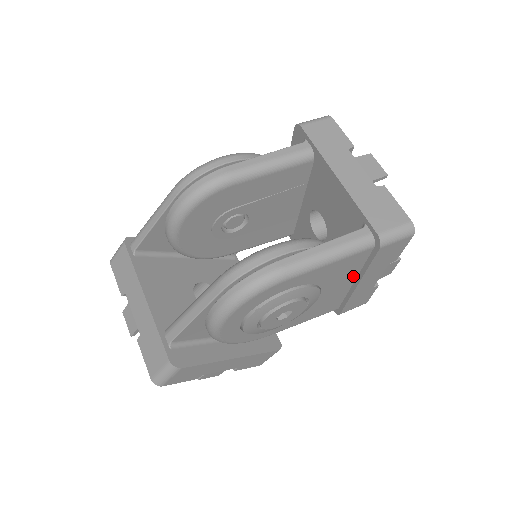
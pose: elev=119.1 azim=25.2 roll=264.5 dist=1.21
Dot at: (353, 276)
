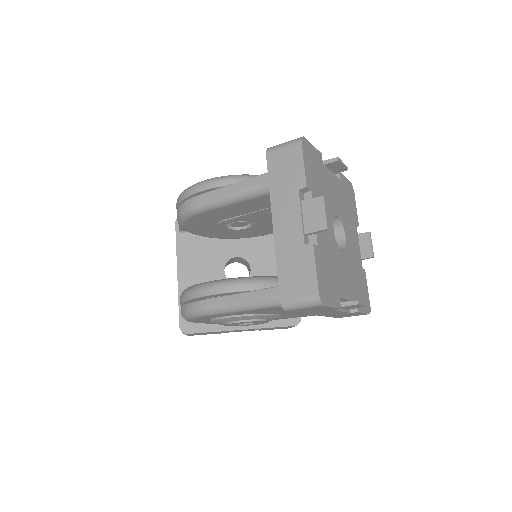
Dot at: occluded
